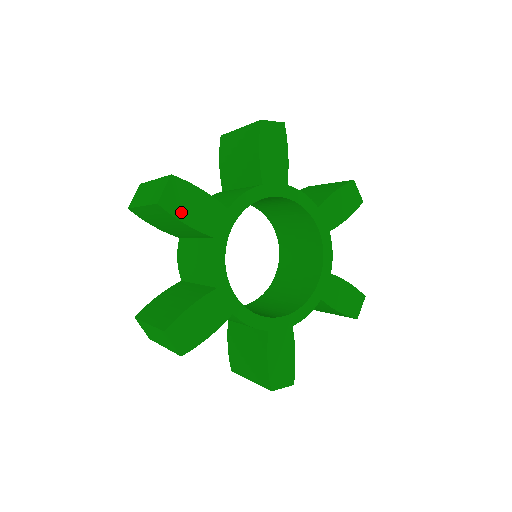
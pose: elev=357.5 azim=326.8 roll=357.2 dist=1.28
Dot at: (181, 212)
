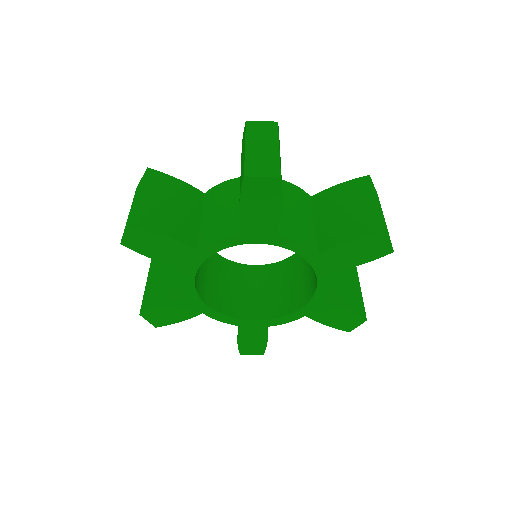
Dot at: (146, 250)
